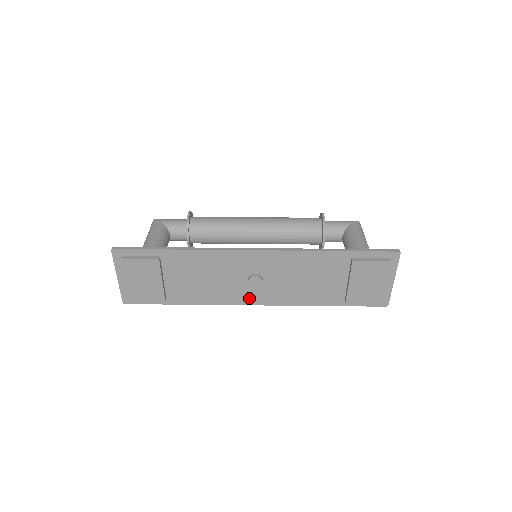
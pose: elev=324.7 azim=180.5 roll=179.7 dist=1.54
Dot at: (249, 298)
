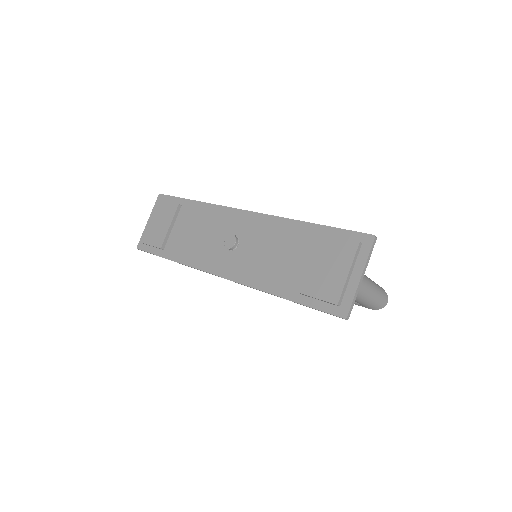
Dot at: (219, 266)
